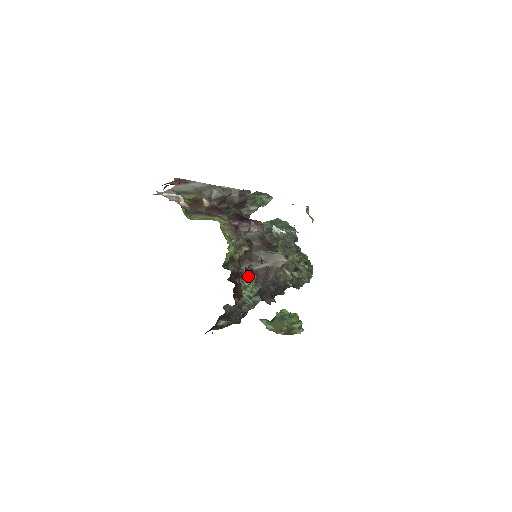
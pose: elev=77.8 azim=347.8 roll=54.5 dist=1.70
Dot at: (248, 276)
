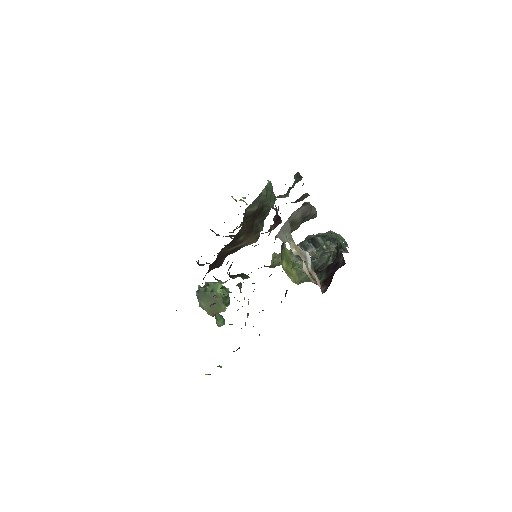
Dot at: occluded
